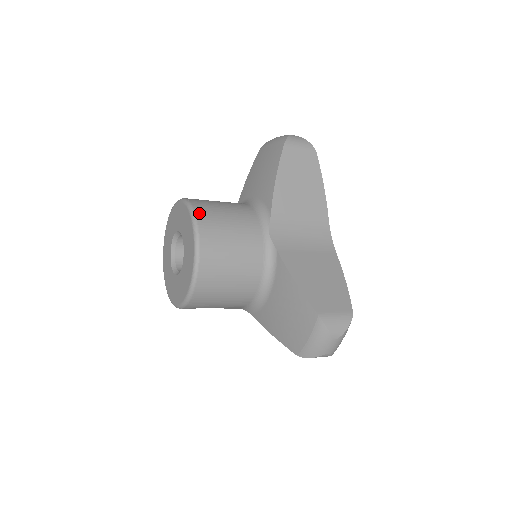
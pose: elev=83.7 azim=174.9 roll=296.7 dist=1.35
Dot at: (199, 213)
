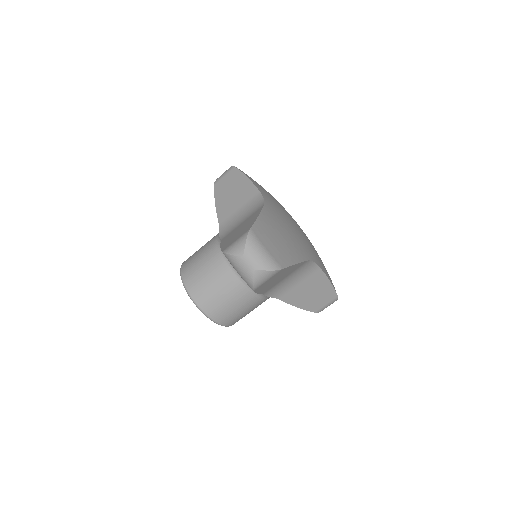
Dot at: (185, 261)
